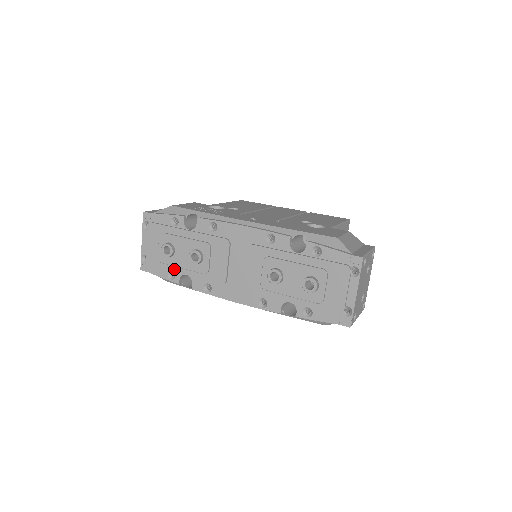
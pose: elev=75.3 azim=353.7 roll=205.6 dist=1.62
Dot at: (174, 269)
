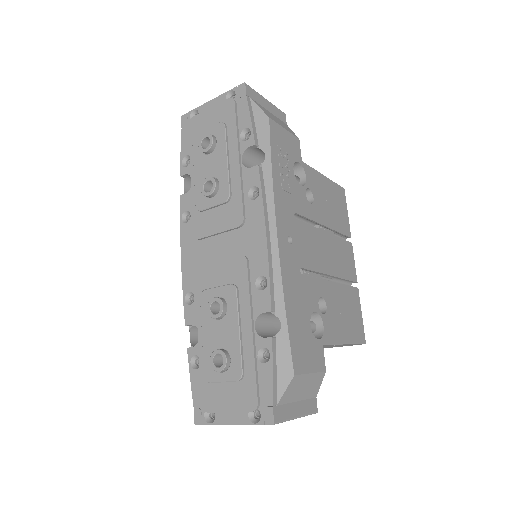
Dot at: occluded
